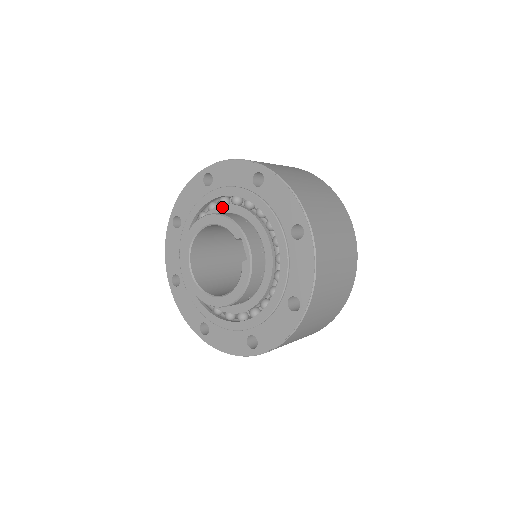
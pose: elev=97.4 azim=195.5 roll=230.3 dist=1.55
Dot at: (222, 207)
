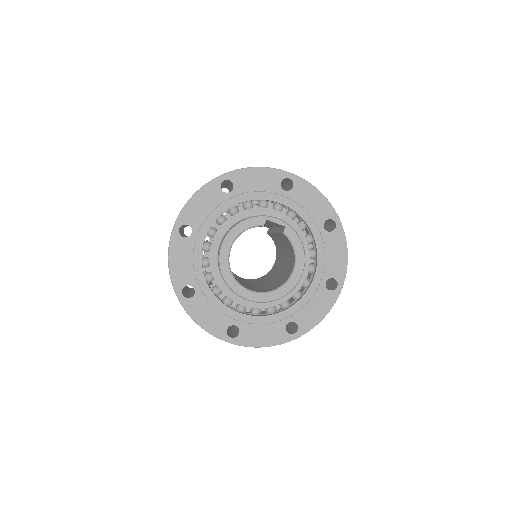
Dot at: (219, 233)
